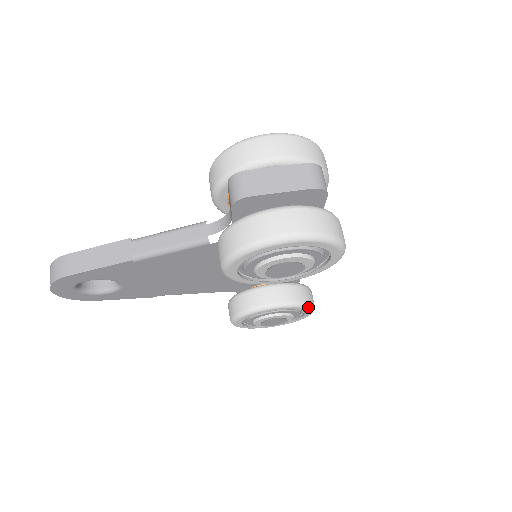
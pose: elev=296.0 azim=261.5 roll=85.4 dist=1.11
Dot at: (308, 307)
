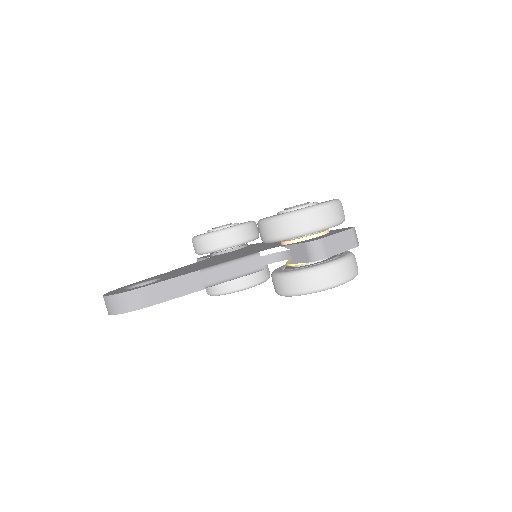
Dot at: occluded
